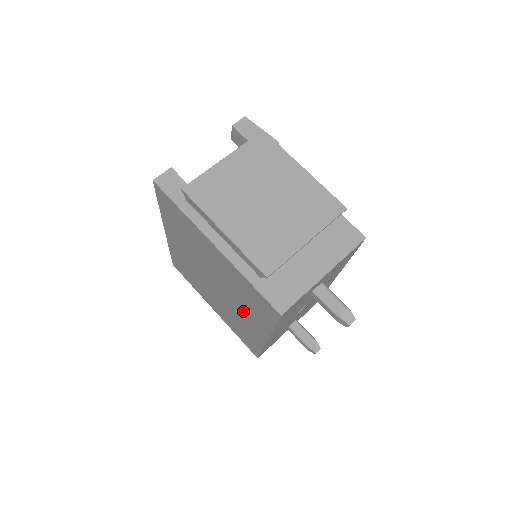
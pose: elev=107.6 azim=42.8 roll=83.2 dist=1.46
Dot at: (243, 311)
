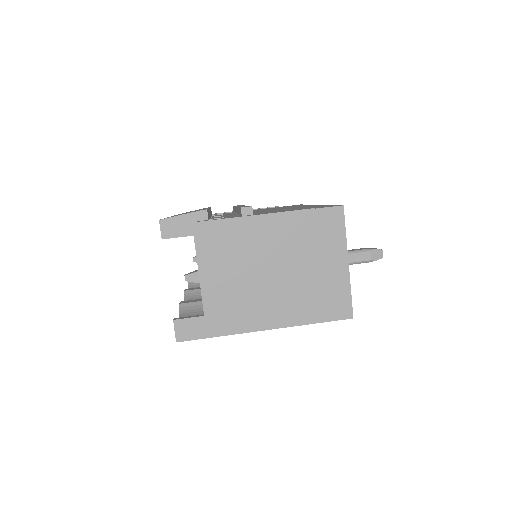
Dot at: occluded
